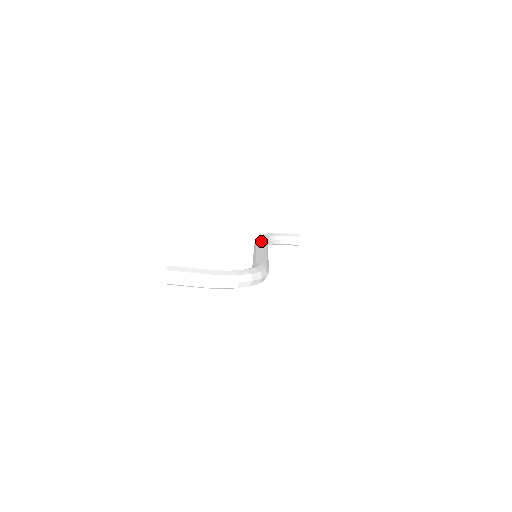
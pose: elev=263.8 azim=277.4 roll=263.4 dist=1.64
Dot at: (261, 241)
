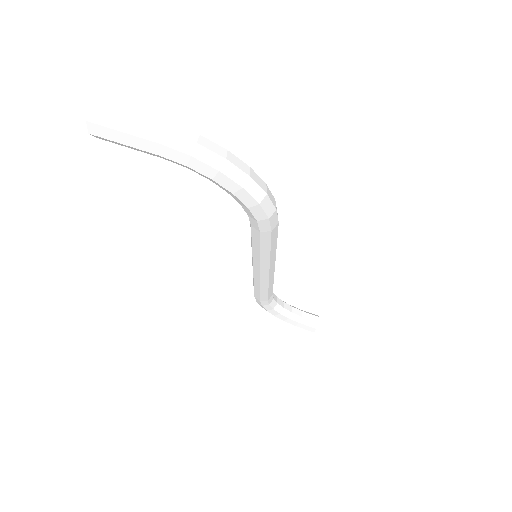
Dot at: occluded
